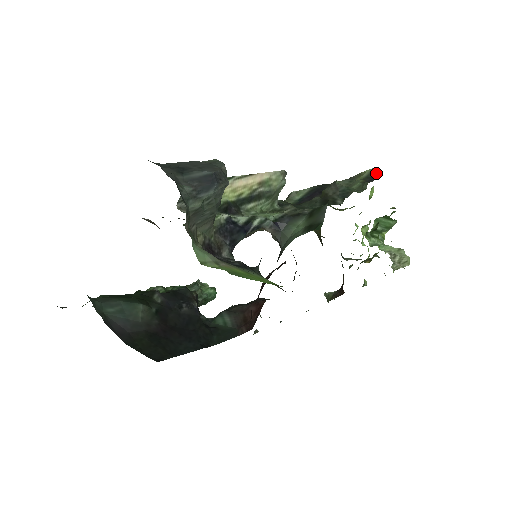
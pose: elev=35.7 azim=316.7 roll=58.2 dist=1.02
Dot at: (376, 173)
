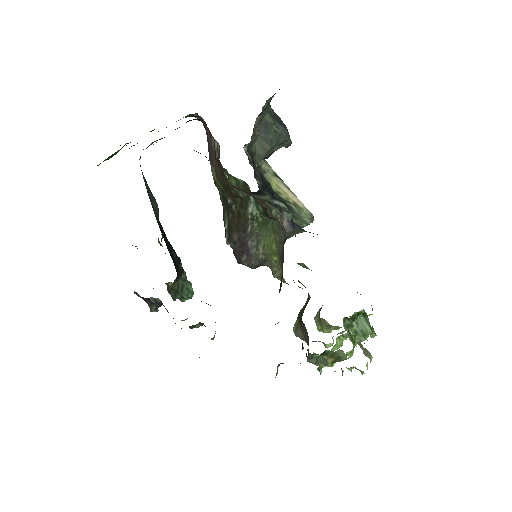
Dot at: occluded
